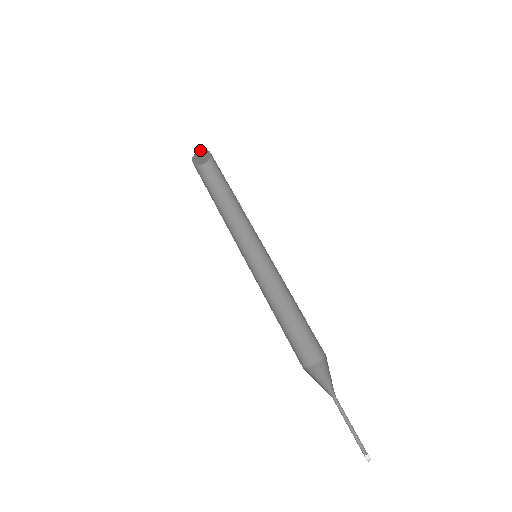
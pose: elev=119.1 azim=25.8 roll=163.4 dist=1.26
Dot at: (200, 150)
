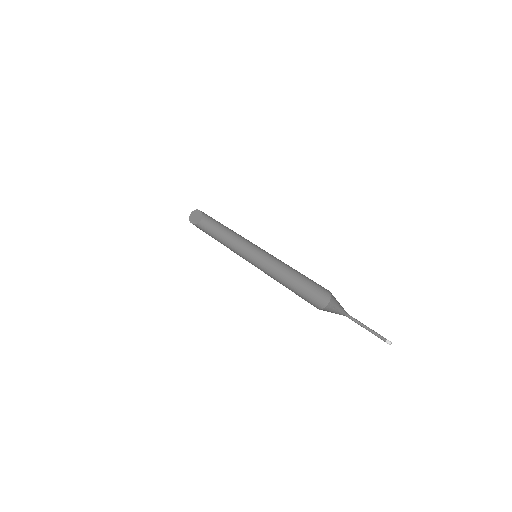
Dot at: (196, 209)
